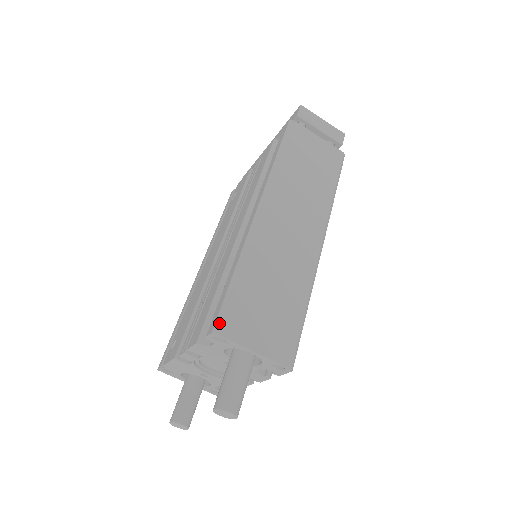
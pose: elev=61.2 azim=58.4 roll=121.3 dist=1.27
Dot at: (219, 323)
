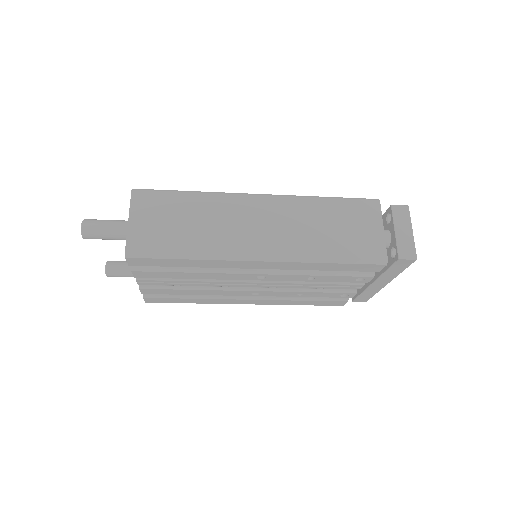
Dot at: (141, 189)
